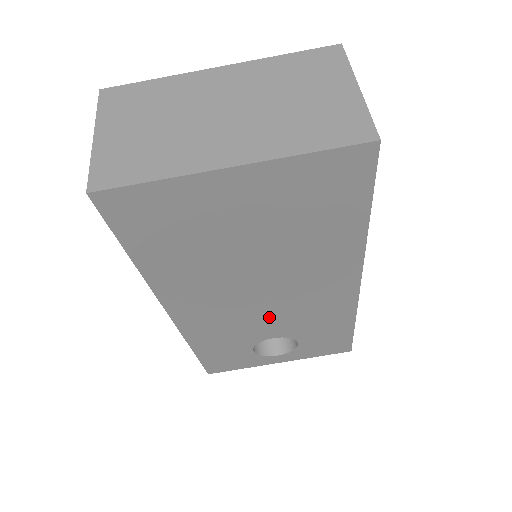
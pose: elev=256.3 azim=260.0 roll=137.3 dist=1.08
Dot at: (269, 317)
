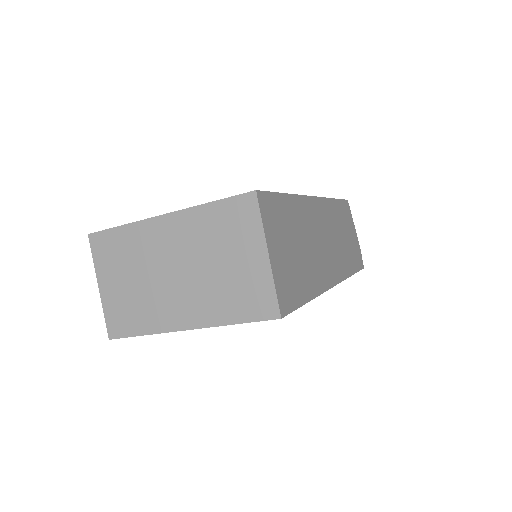
Dot at: occluded
